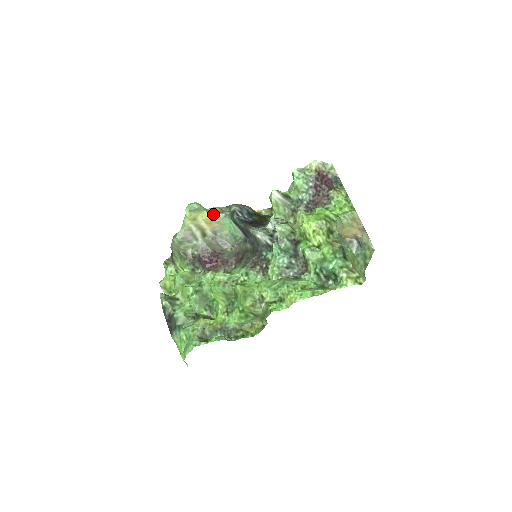
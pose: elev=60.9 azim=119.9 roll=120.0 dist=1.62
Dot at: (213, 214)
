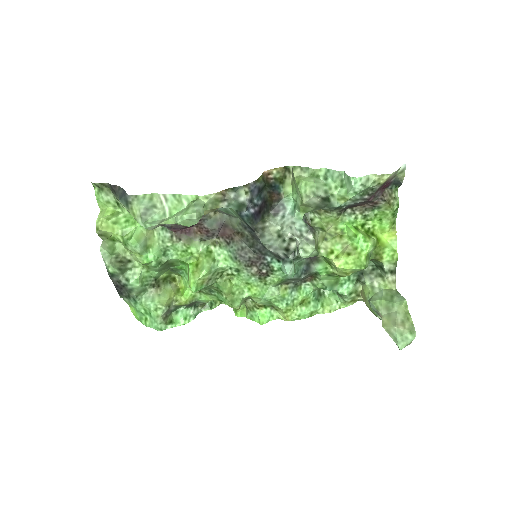
Dot at: (212, 209)
